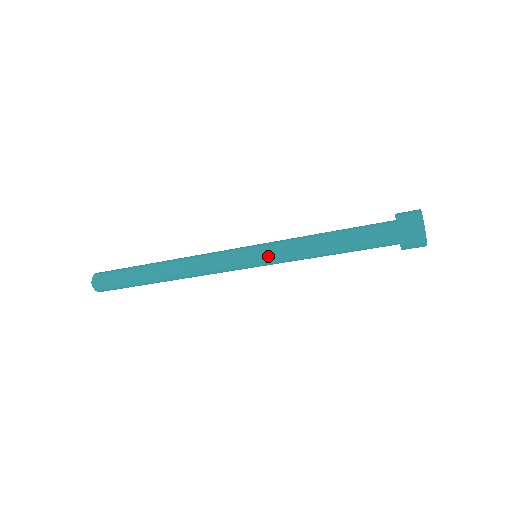
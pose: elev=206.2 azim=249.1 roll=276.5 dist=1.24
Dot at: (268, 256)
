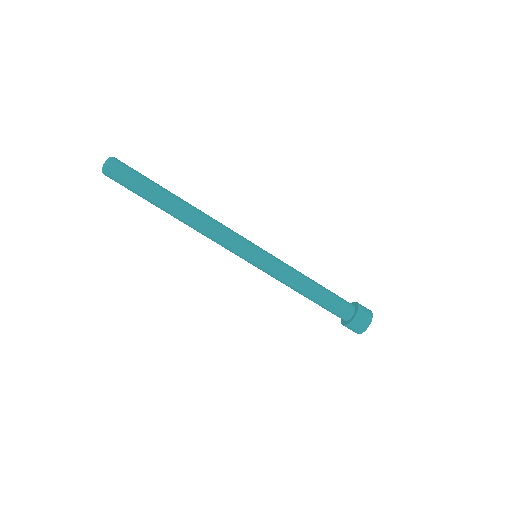
Dot at: (268, 265)
